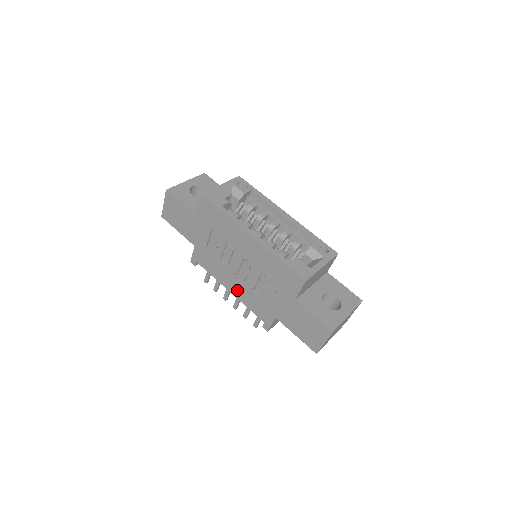
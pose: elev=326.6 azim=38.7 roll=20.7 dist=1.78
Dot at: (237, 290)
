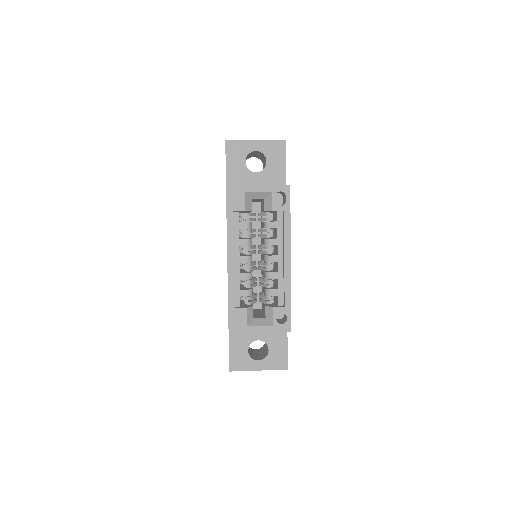
Dot at: occluded
